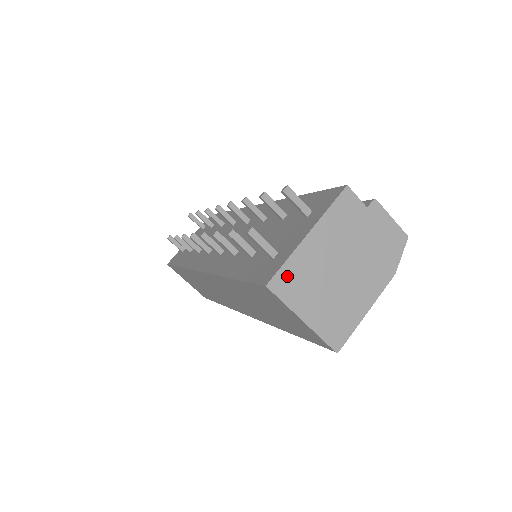
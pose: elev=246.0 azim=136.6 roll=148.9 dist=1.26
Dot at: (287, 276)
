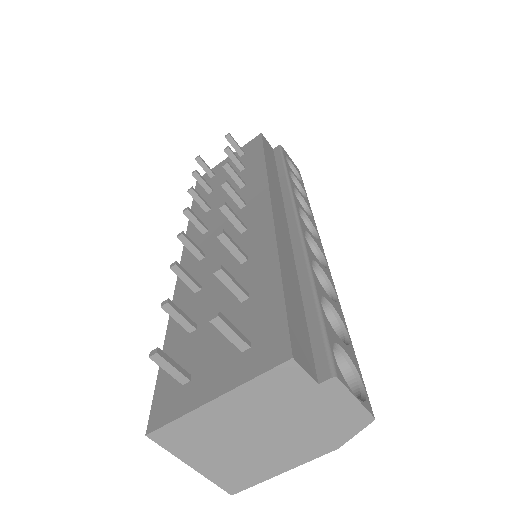
Dot at: (176, 431)
